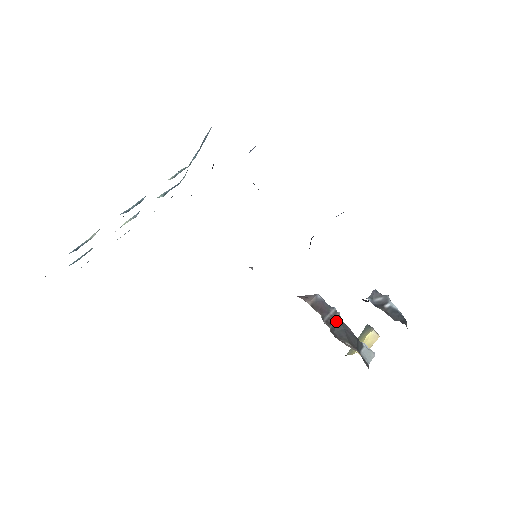
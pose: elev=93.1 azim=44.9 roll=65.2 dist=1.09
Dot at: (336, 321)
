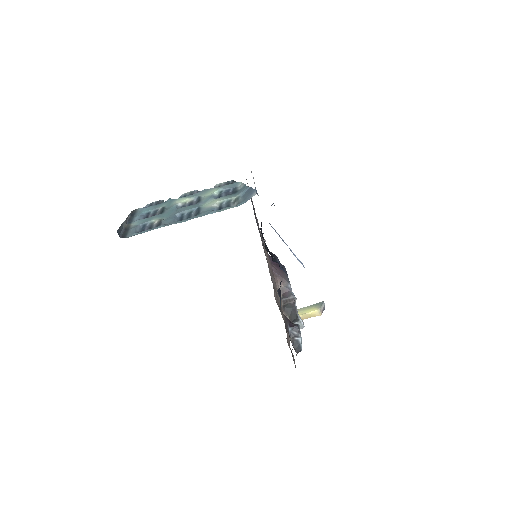
Dot at: (290, 303)
